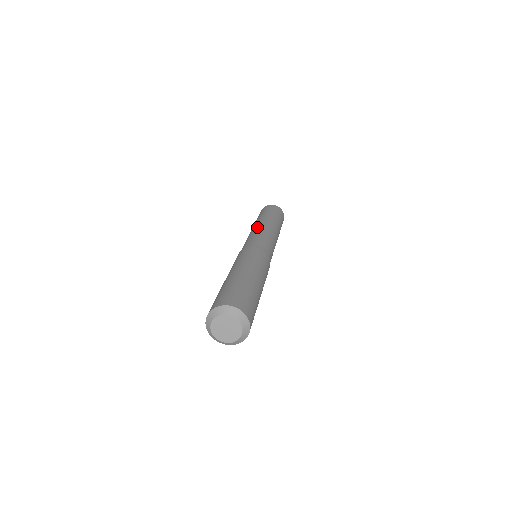
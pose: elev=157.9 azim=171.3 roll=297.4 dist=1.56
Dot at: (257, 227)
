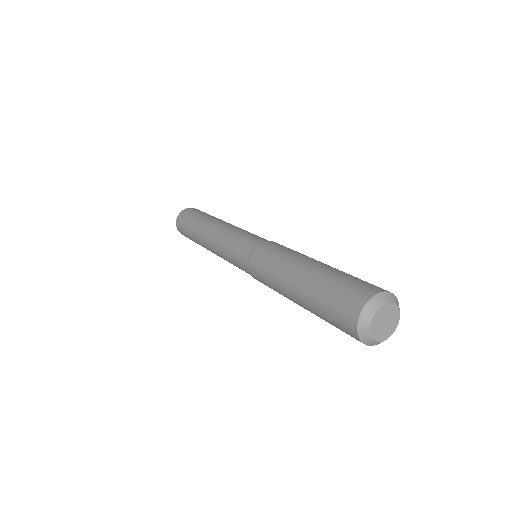
Dot at: (215, 236)
